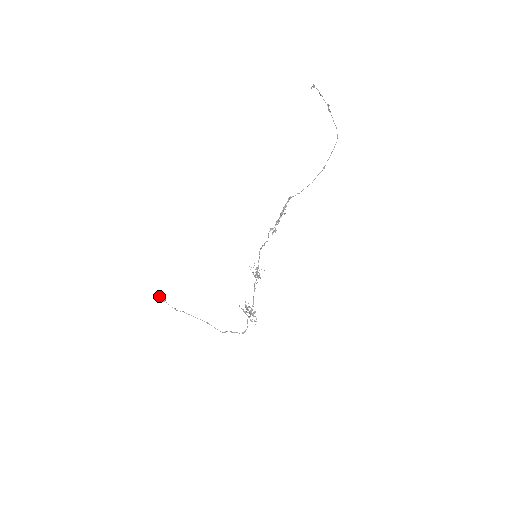
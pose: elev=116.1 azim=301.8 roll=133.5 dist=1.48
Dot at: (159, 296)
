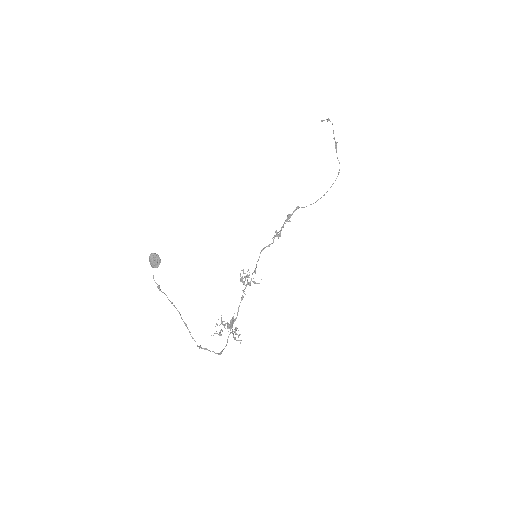
Dot at: (153, 255)
